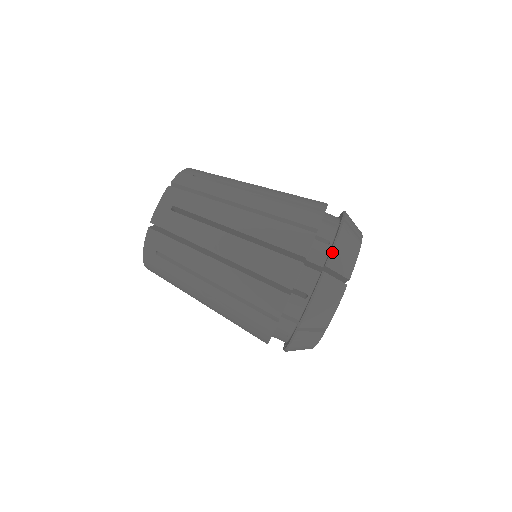
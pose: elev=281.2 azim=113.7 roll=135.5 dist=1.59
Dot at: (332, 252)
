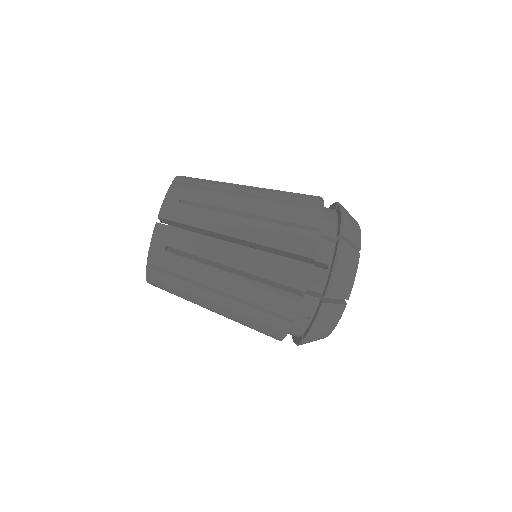
Dot at: (342, 223)
